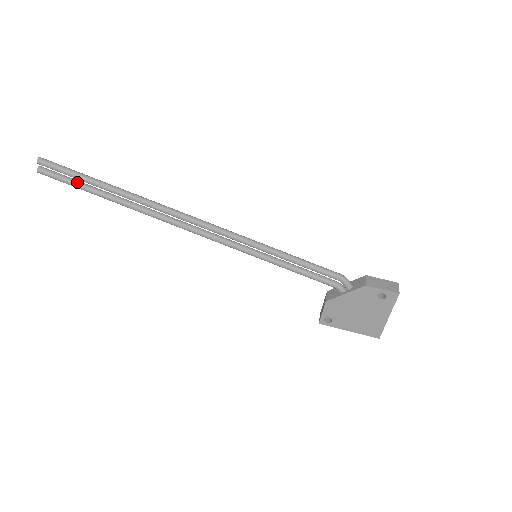
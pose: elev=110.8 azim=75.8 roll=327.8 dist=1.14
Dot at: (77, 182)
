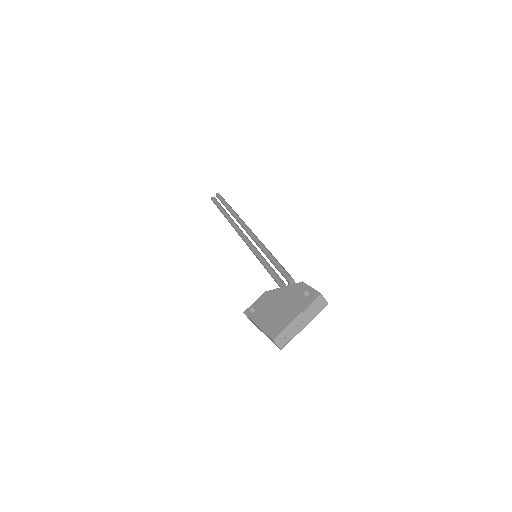
Dot at: (220, 204)
